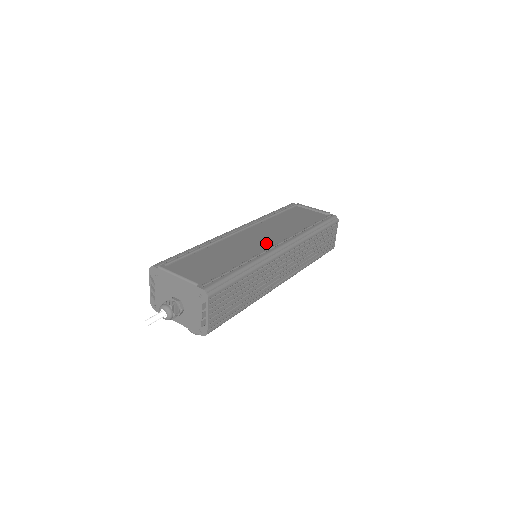
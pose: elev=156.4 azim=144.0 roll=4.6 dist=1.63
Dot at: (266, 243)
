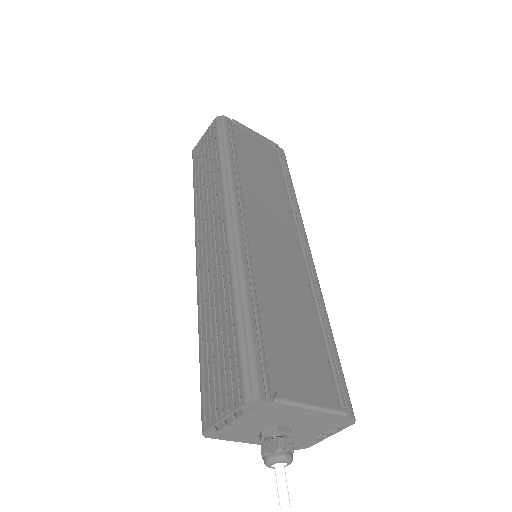
Dot at: (290, 247)
